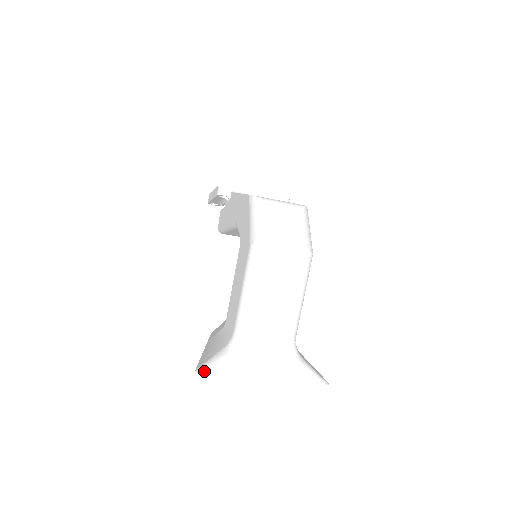
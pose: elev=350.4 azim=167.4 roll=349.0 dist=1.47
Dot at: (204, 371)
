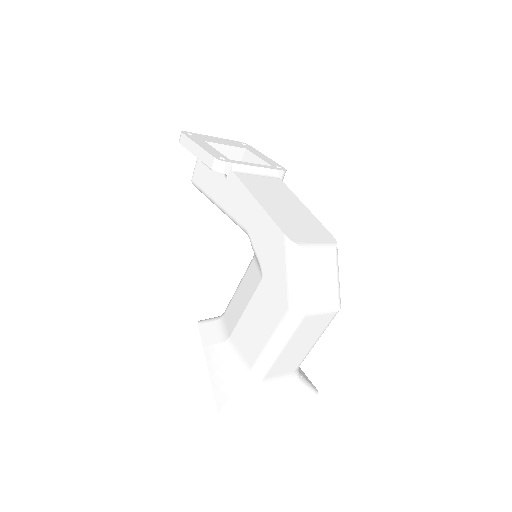
Dot at: (228, 417)
